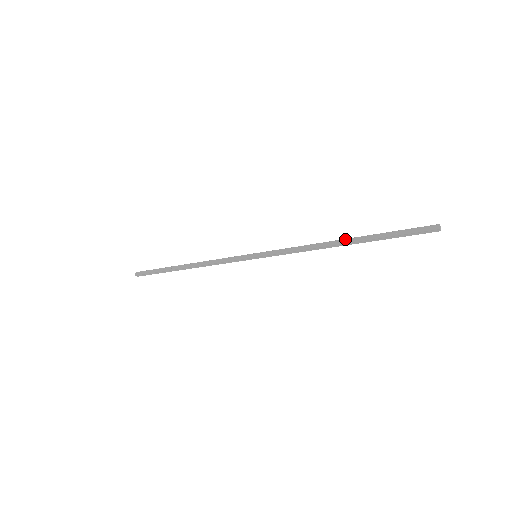
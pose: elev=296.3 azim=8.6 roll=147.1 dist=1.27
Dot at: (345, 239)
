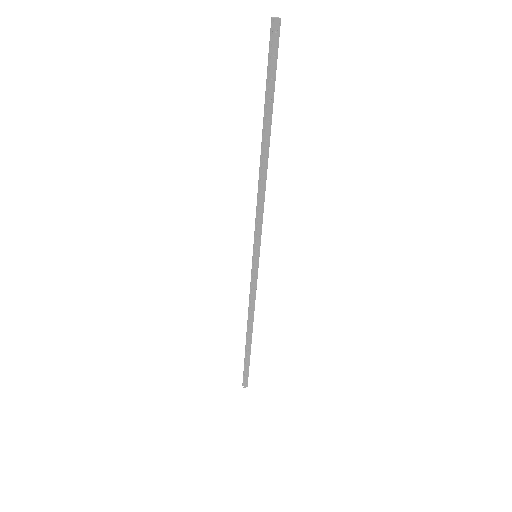
Dot at: (266, 144)
